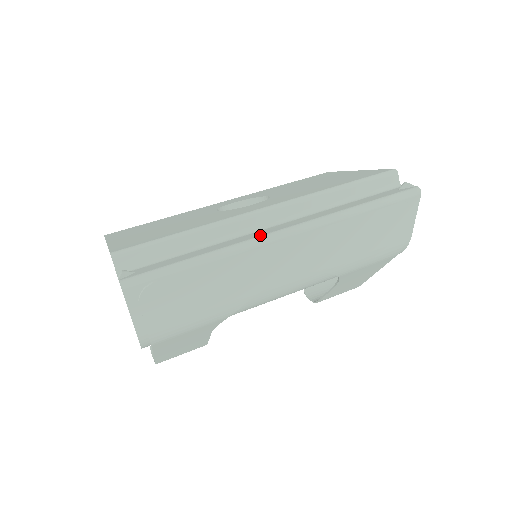
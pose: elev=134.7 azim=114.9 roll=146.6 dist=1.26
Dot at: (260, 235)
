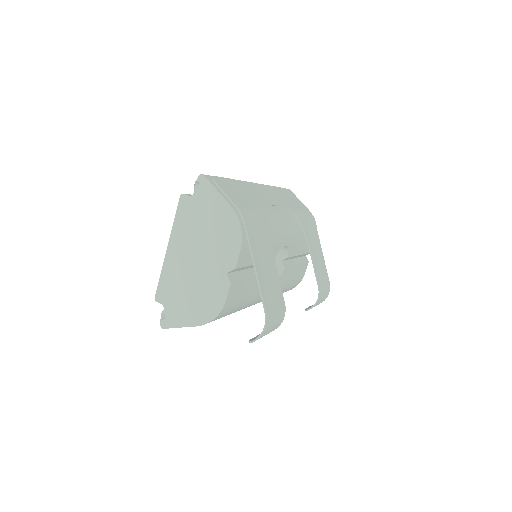
Dot at: occluded
